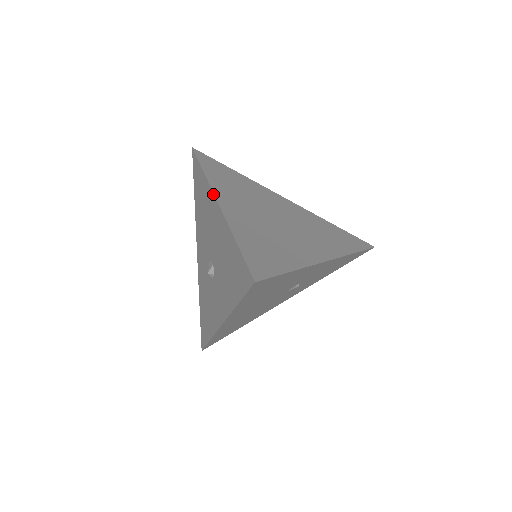
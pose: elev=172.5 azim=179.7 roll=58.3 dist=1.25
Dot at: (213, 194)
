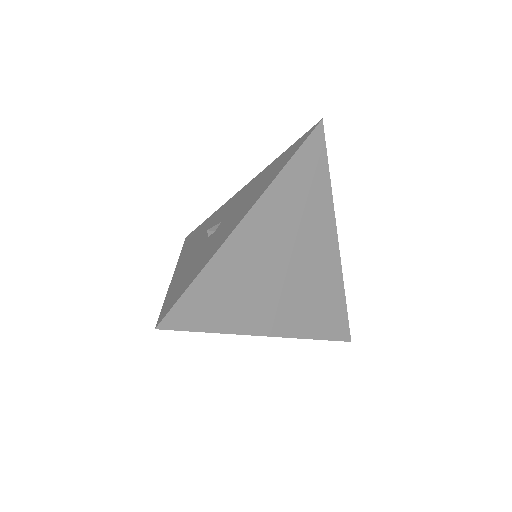
Dot at: (255, 203)
